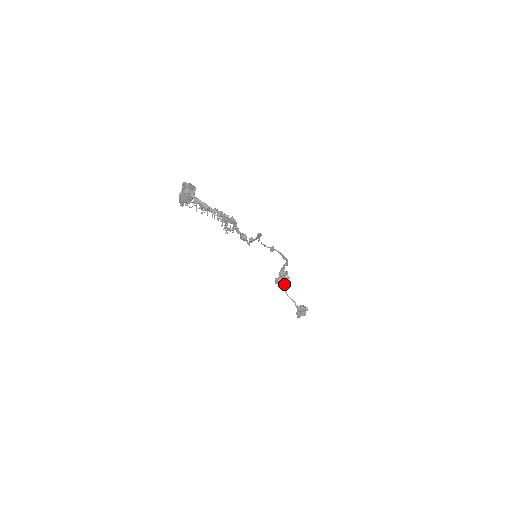
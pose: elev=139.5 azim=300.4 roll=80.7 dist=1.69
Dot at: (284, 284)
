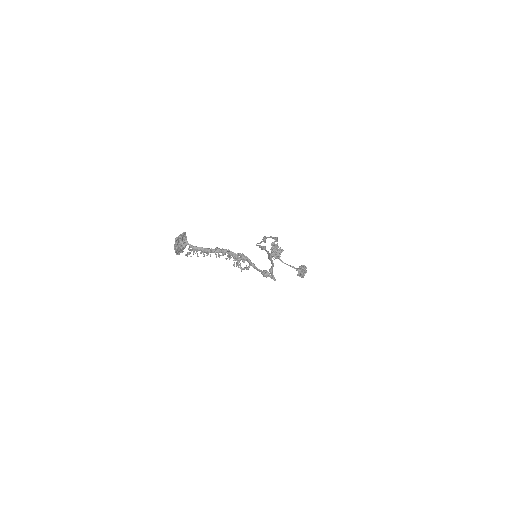
Dot at: (279, 256)
